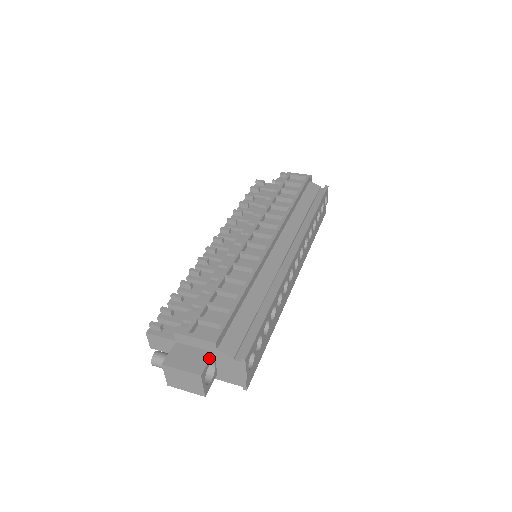
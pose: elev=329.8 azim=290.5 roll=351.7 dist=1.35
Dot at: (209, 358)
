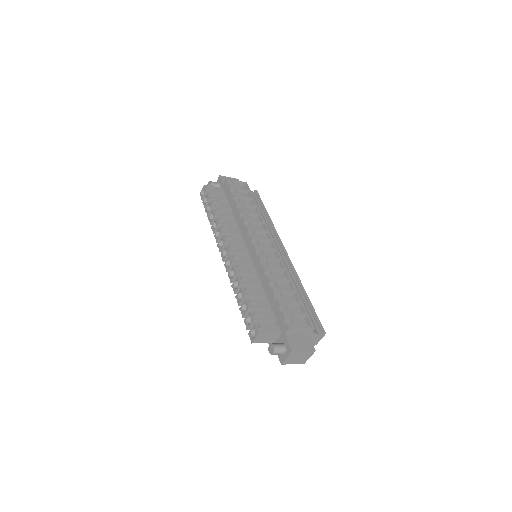
Dot at: (310, 339)
